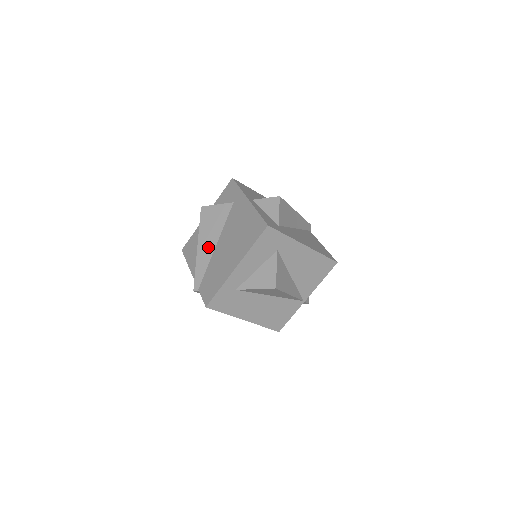
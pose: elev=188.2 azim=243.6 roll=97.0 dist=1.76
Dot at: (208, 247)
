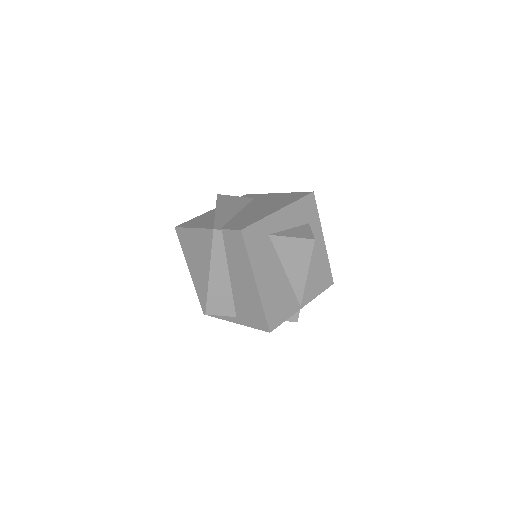
Dot at: (229, 211)
